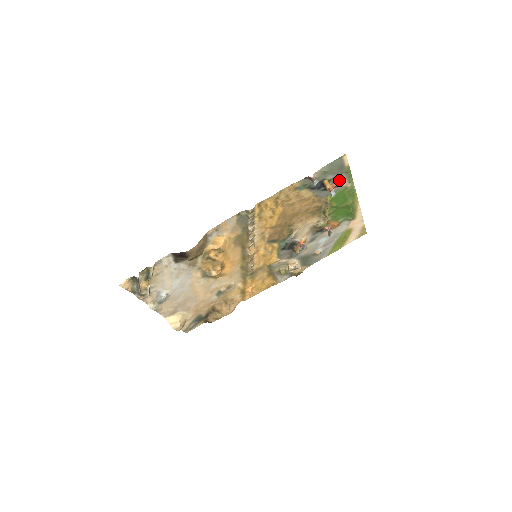
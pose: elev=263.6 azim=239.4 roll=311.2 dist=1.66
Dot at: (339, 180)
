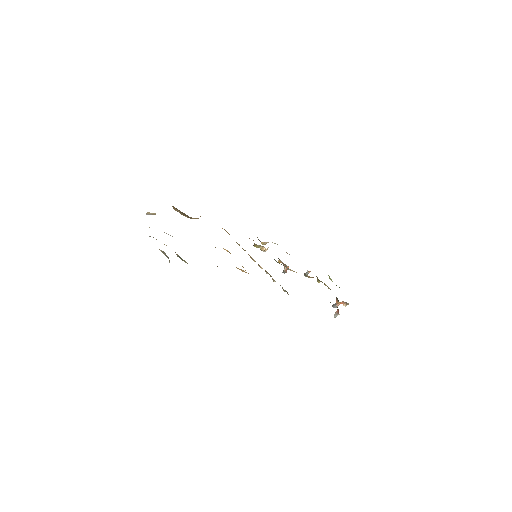
Dot at: (348, 304)
